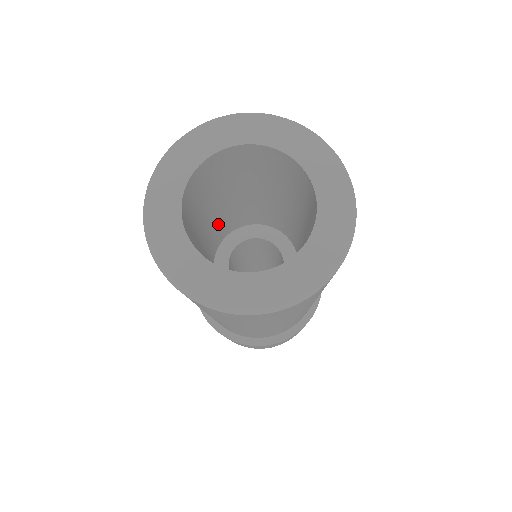
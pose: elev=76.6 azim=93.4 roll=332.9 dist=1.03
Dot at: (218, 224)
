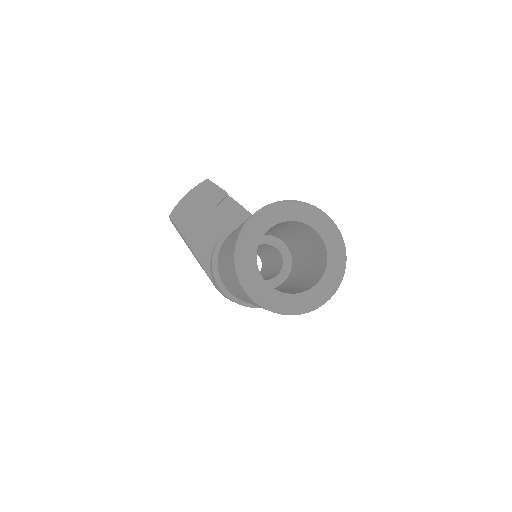
Dot at: occluded
